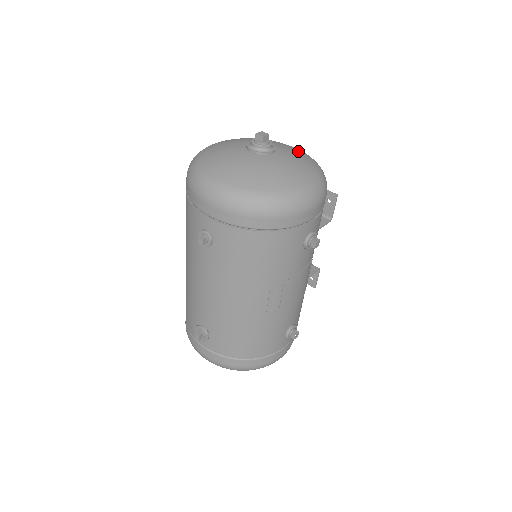
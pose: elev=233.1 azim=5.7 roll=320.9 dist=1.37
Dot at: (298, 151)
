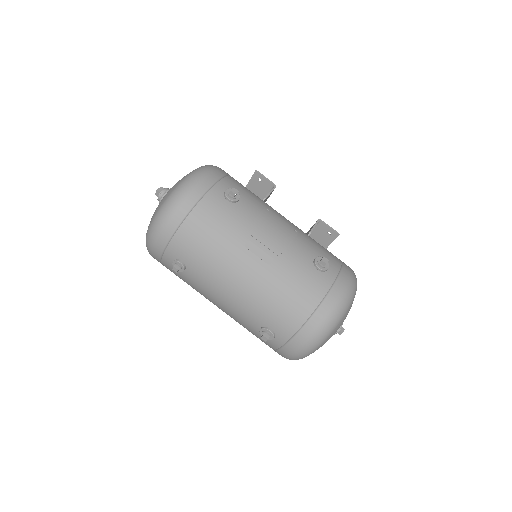
Dot at: occluded
